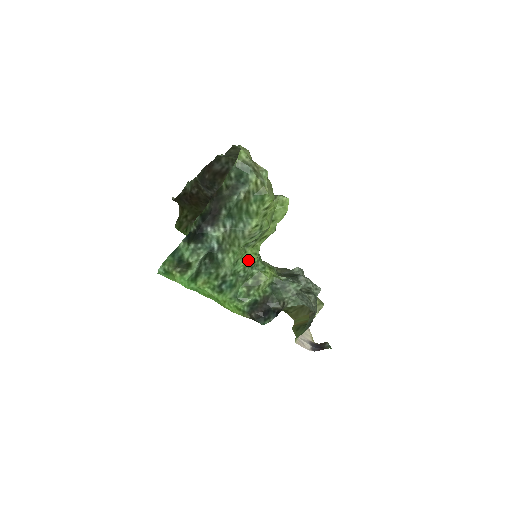
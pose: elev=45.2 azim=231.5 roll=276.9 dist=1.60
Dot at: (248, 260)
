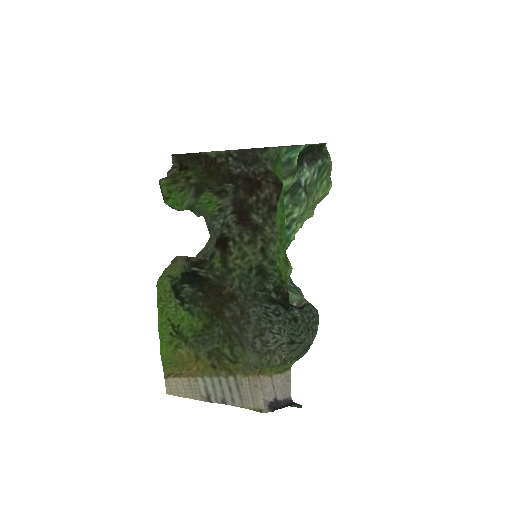
Dot at: (295, 230)
